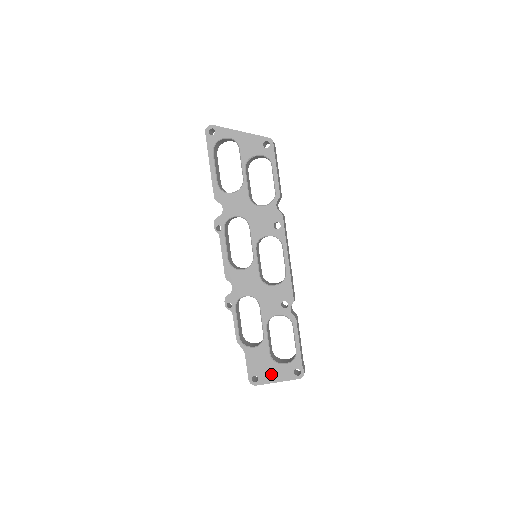
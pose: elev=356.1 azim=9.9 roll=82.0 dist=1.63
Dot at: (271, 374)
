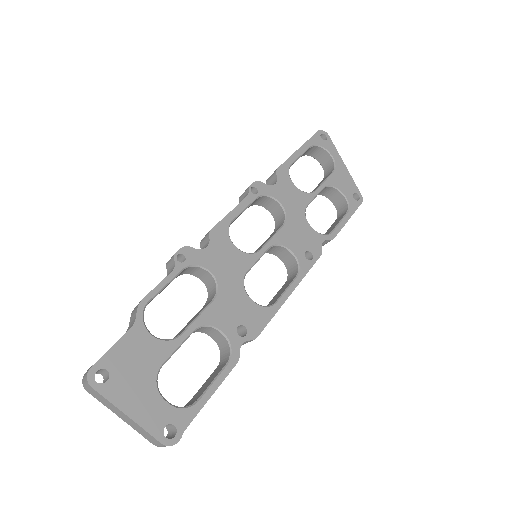
Dot at: (132, 394)
